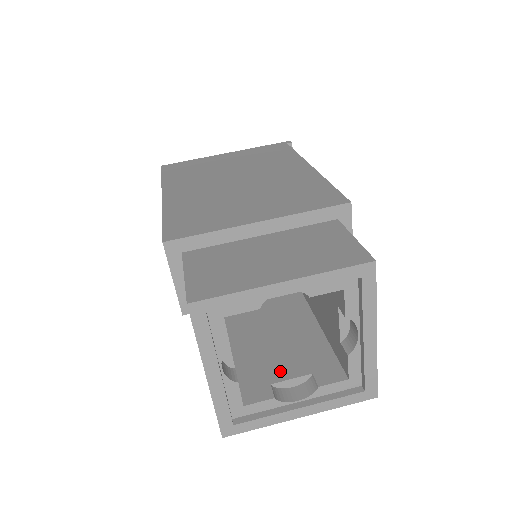
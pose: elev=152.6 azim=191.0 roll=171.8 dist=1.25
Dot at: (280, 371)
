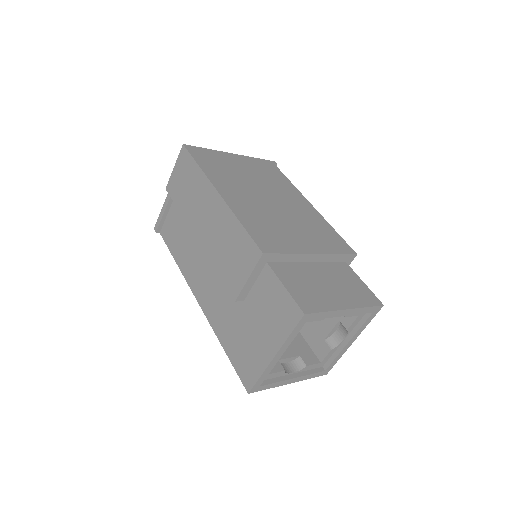
Dot at: occluded
